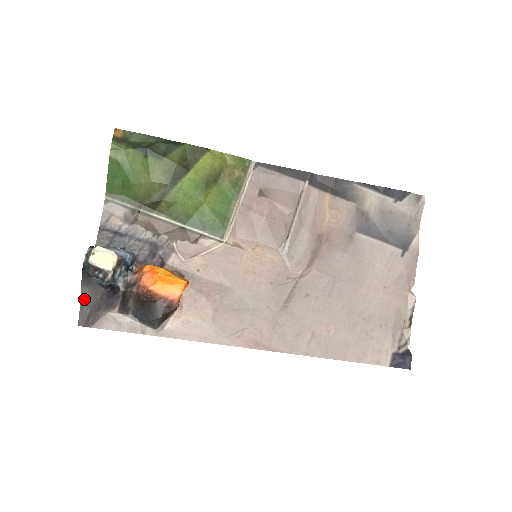
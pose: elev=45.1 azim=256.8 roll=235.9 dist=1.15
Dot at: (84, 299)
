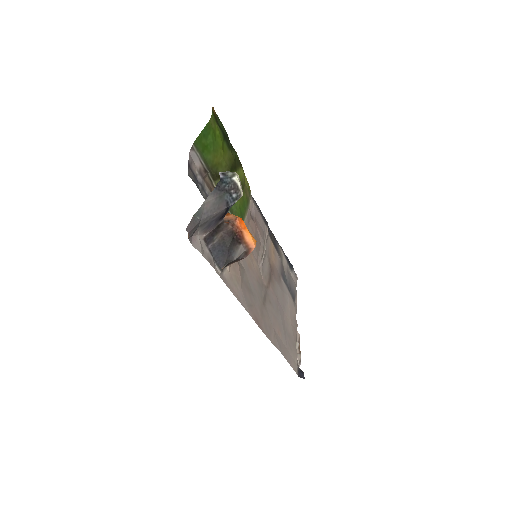
Dot at: (203, 208)
